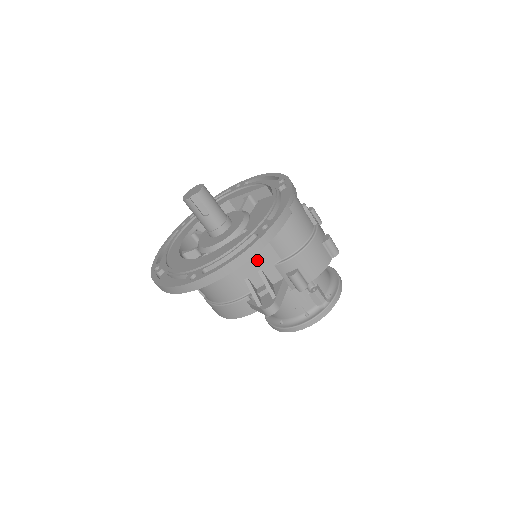
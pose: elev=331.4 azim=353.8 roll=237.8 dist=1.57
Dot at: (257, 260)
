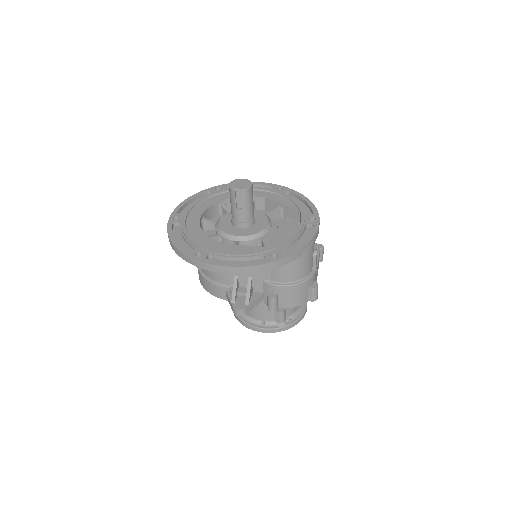
Dot at: occluded
